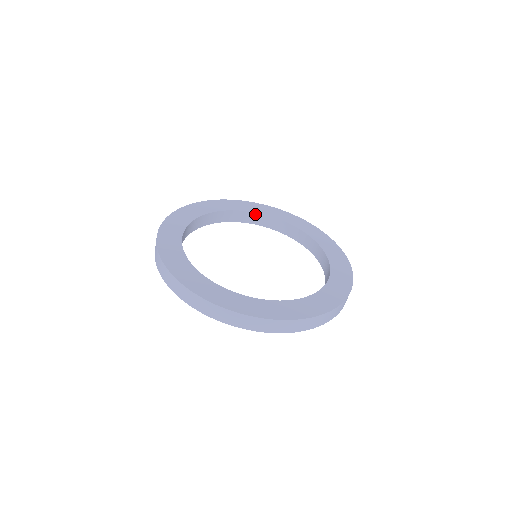
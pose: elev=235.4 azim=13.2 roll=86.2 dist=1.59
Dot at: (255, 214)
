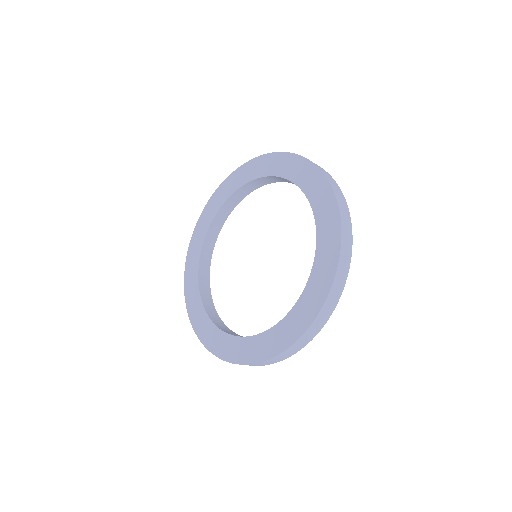
Dot at: (266, 177)
